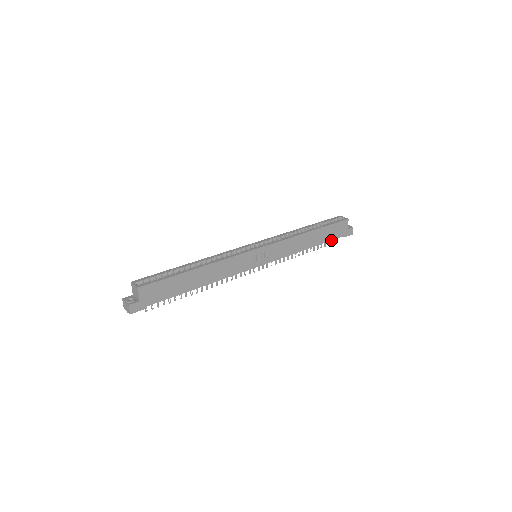
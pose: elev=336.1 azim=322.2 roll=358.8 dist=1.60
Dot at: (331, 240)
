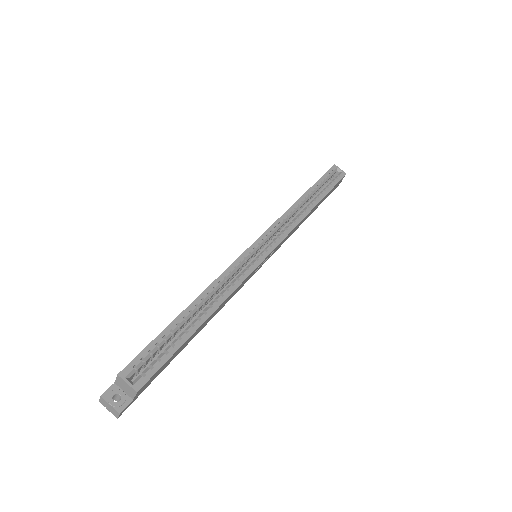
Dot at: occluded
